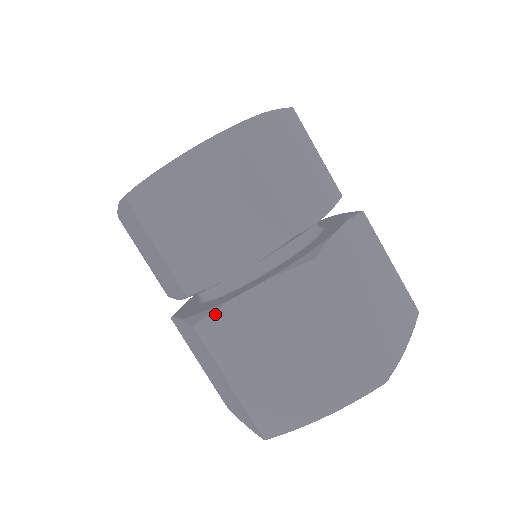
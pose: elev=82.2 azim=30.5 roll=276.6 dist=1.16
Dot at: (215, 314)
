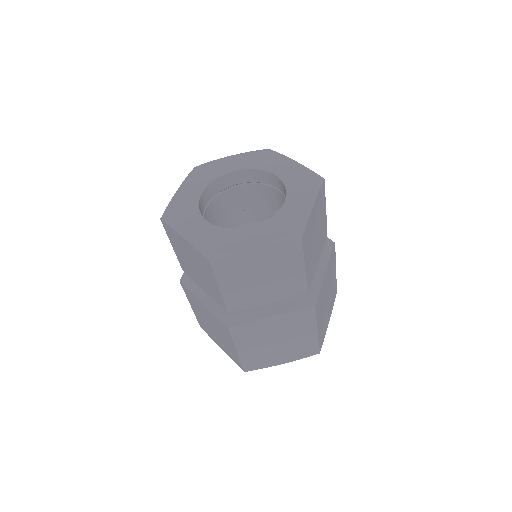
Dot at: (245, 325)
